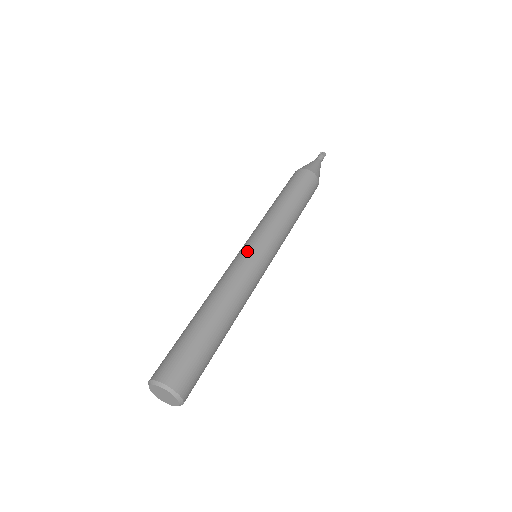
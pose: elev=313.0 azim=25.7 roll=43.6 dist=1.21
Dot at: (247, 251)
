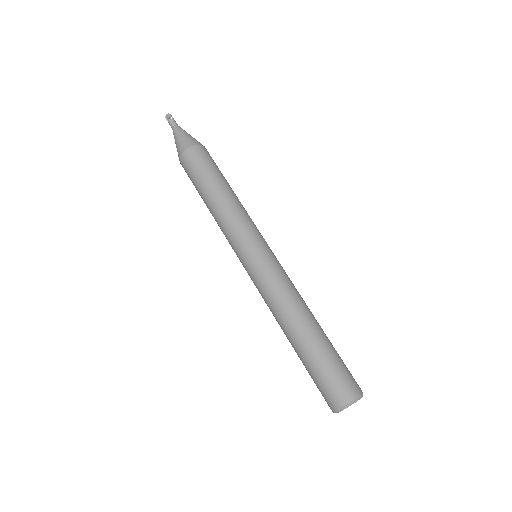
Dot at: (253, 266)
